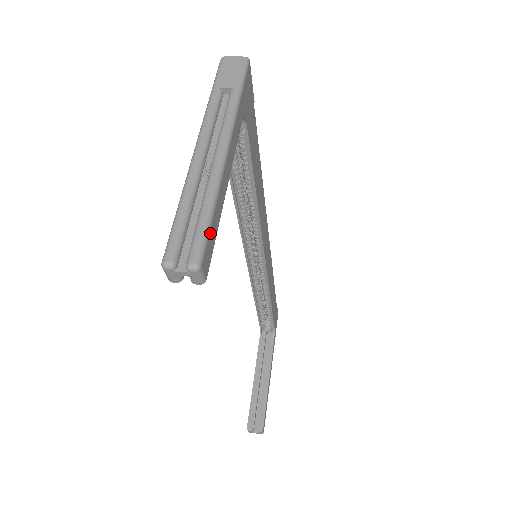
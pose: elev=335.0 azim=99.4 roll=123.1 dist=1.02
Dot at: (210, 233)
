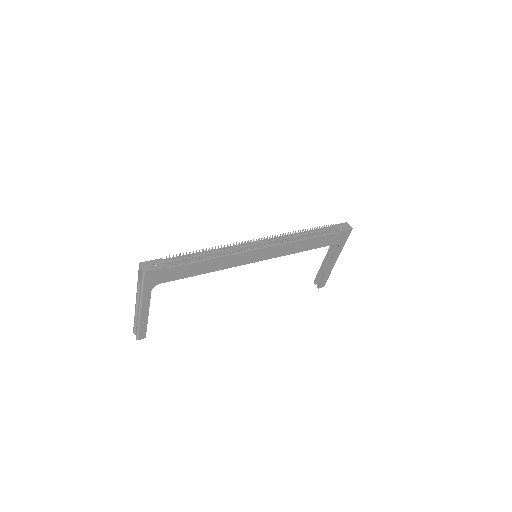
Dot at: (140, 332)
